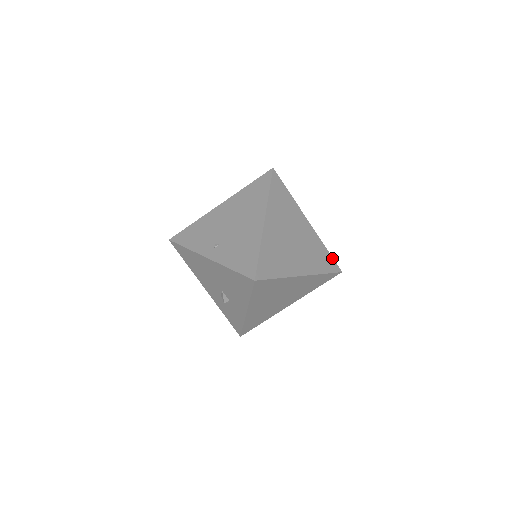
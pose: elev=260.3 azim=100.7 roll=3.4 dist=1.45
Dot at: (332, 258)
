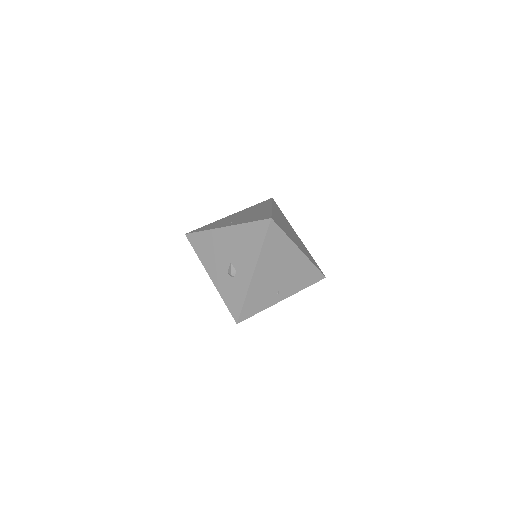
Dot at: (317, 265)
